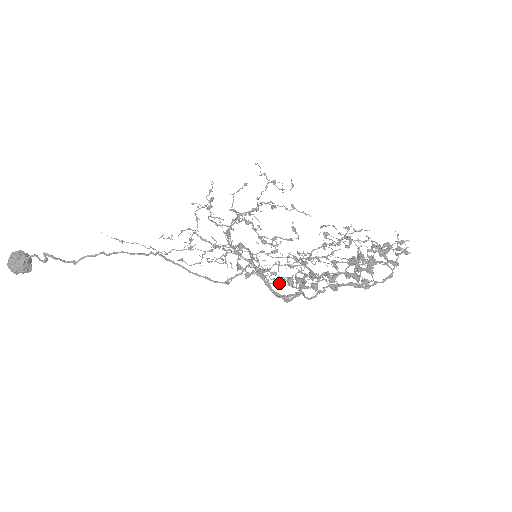
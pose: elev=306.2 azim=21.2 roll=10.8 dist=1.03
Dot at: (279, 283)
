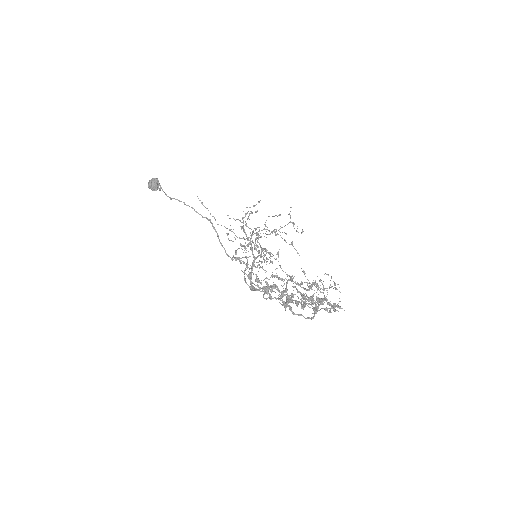
Dot at: (245, 273)
